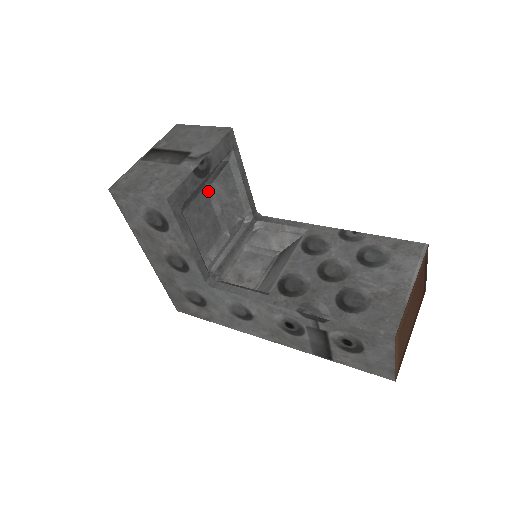
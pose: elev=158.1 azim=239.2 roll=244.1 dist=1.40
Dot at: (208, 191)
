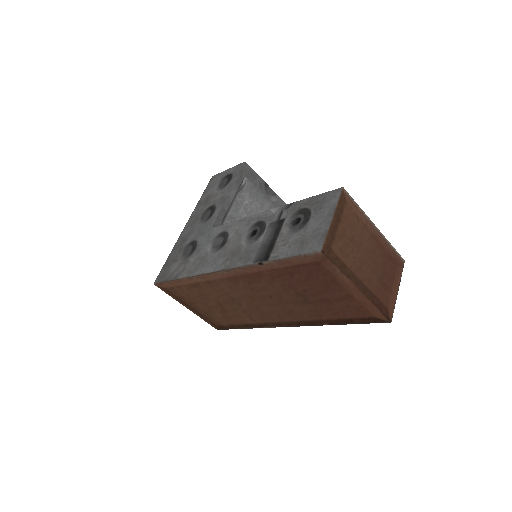
Dot at: occluded
